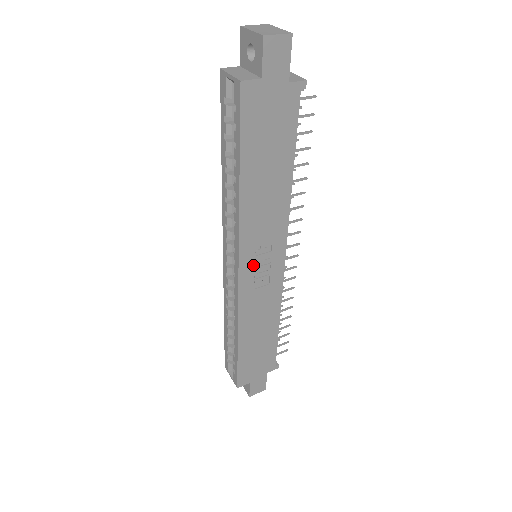
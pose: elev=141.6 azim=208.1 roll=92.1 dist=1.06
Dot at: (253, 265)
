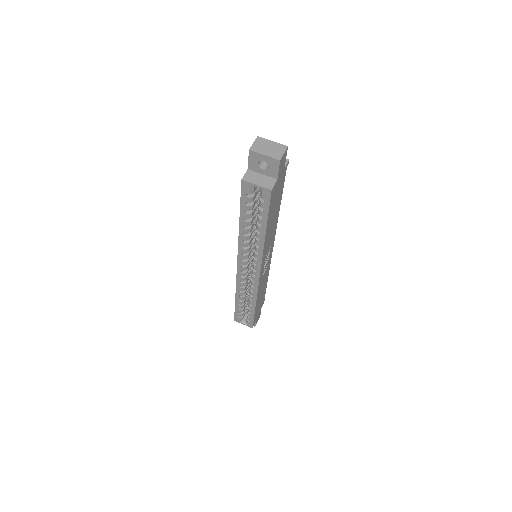
Dot at: (264, 265)
